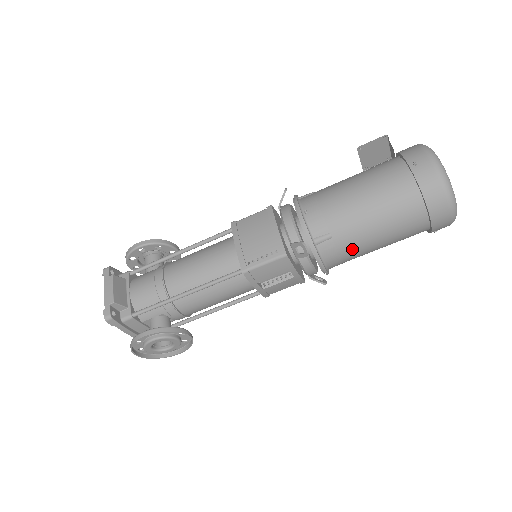
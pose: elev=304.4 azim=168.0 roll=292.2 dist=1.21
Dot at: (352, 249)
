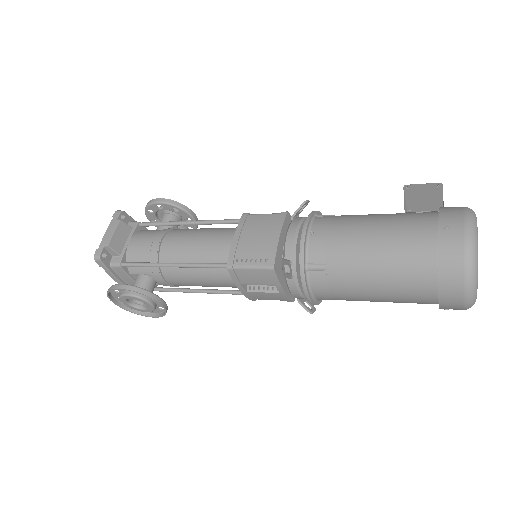
Dot at: (344, 290)
